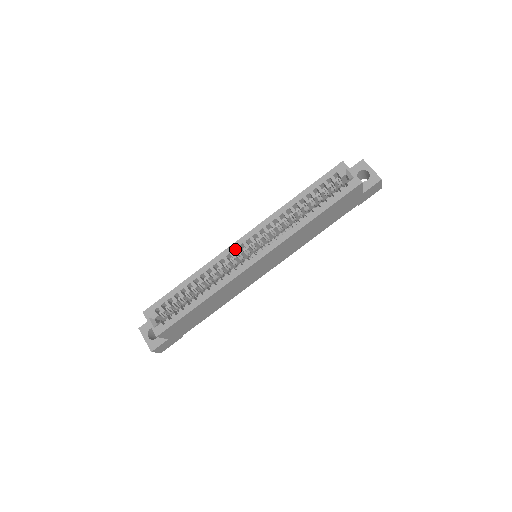
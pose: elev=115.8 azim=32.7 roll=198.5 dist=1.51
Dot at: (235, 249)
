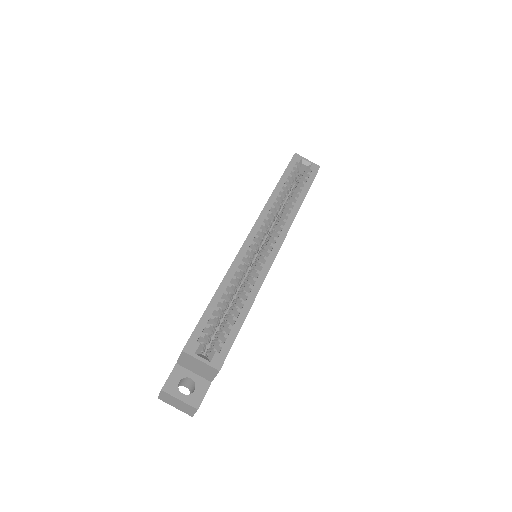
Dot at: (250, 245)
